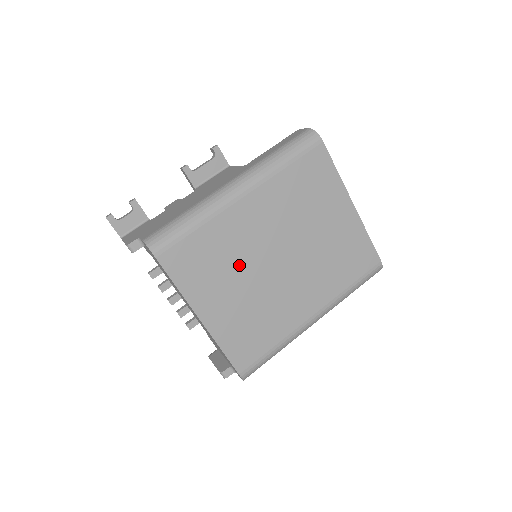
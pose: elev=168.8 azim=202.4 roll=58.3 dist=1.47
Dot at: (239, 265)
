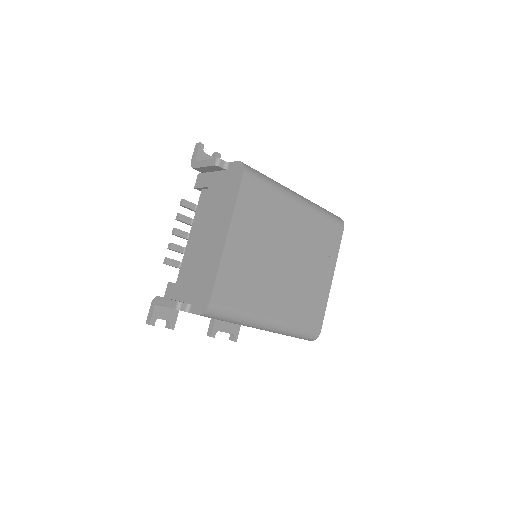
Dot at: (269, 234)
